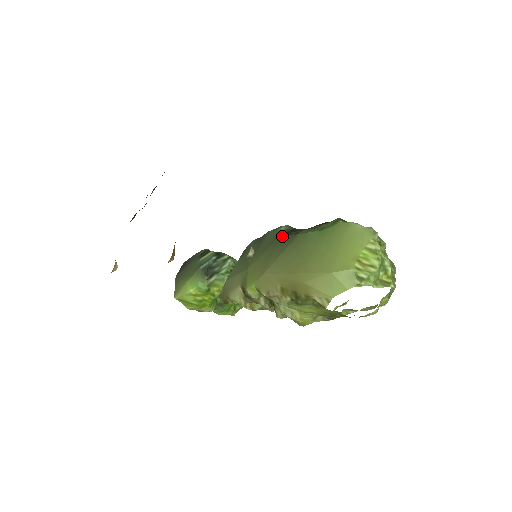
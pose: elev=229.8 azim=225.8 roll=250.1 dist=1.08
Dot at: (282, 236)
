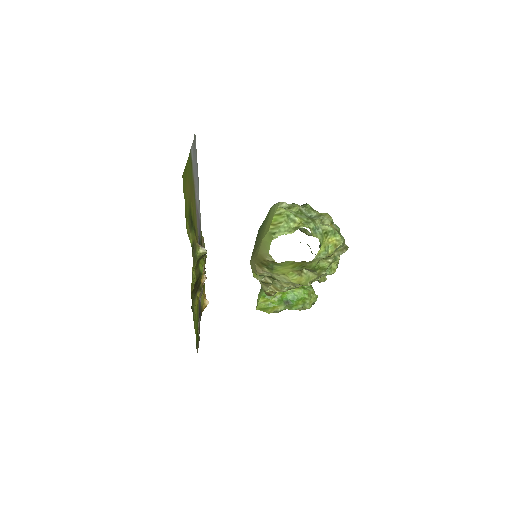
Dot at: occluded
